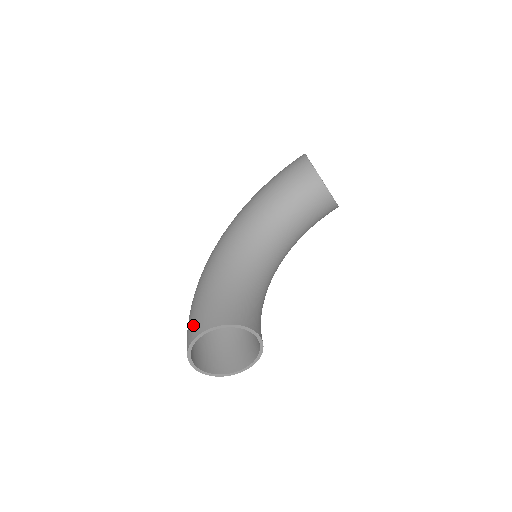
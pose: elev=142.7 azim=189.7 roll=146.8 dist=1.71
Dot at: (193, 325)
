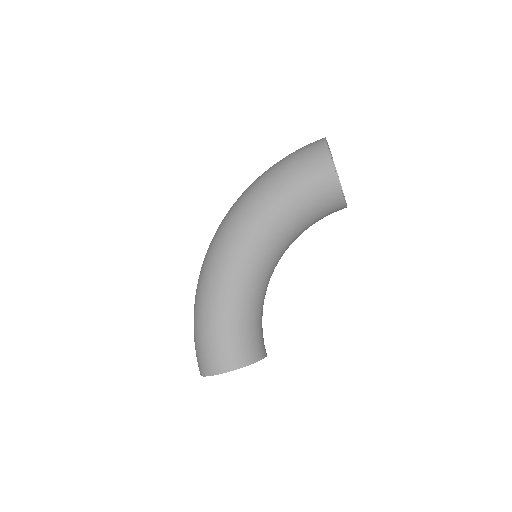
Dot at: (209, 359)
